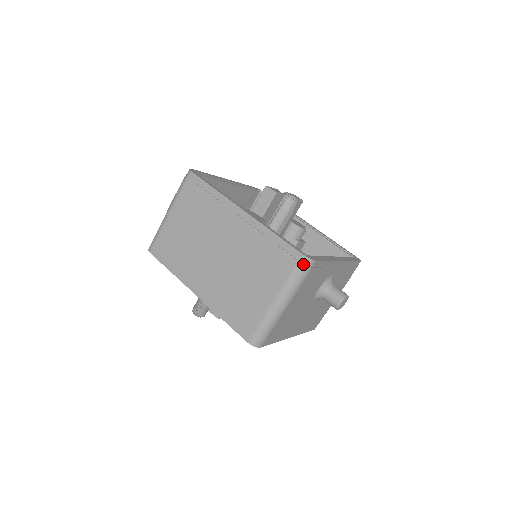
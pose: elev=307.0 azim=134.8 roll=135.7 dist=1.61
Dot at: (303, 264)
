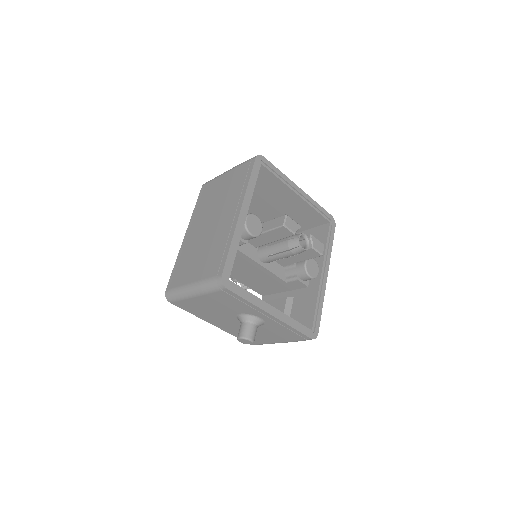
Dot at: (217, 281)
